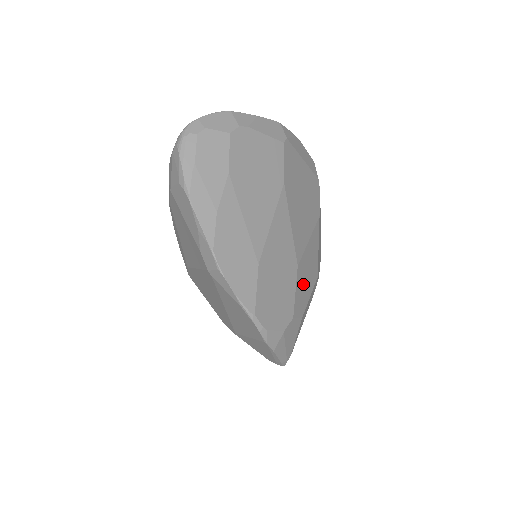
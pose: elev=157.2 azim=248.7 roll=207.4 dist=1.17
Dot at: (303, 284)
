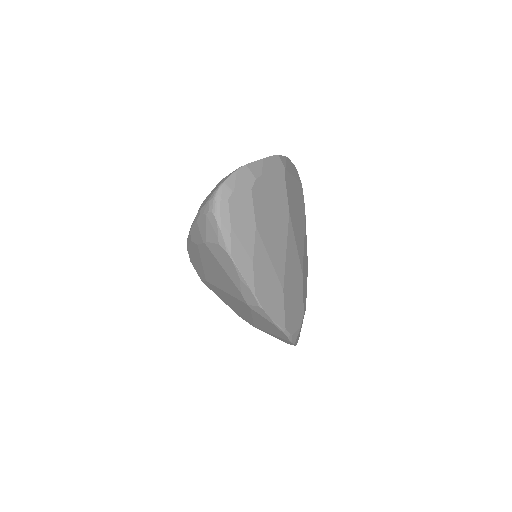
Dot at: (304, 283)
